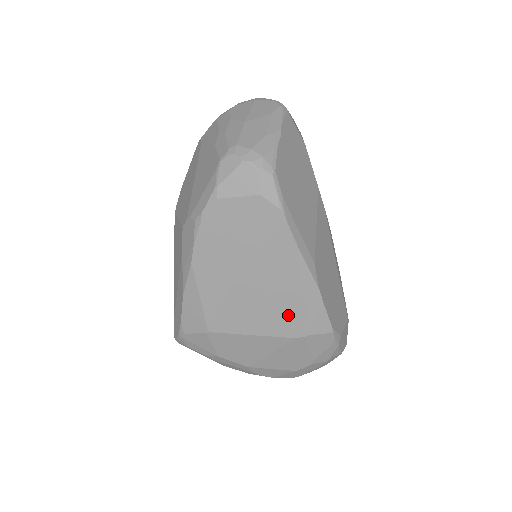
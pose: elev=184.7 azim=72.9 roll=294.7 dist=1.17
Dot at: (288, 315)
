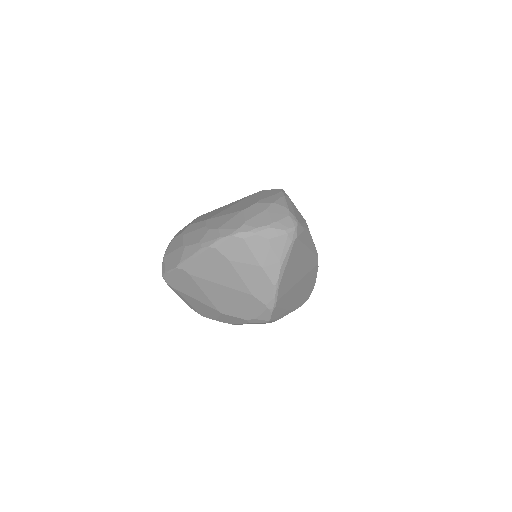
Dot at: occluded
